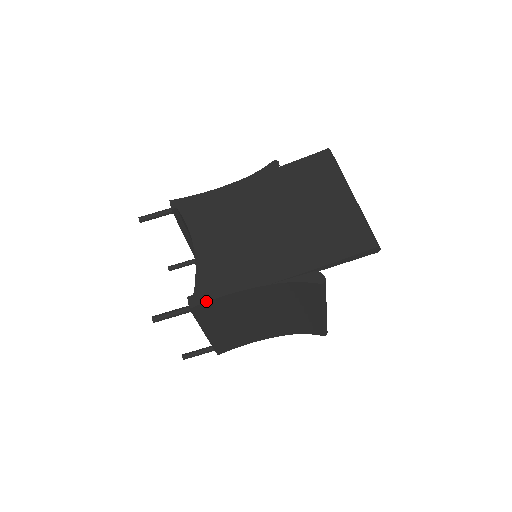
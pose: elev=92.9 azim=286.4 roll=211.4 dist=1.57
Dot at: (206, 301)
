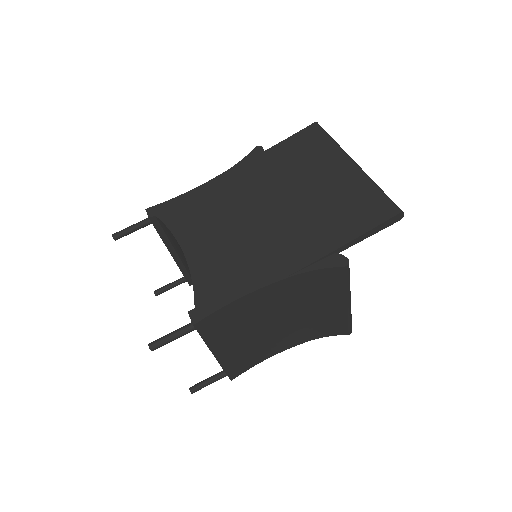
Dot at: (212, 312)
